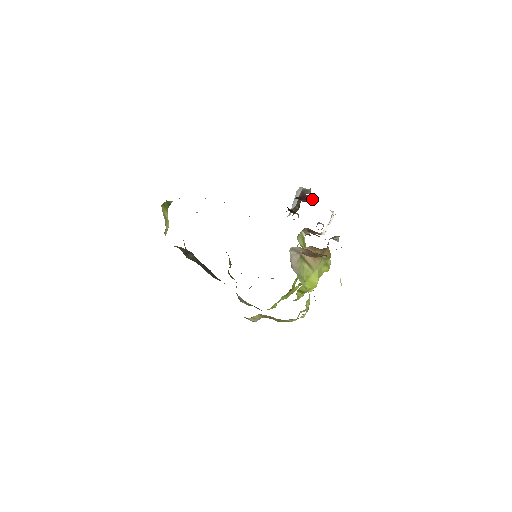
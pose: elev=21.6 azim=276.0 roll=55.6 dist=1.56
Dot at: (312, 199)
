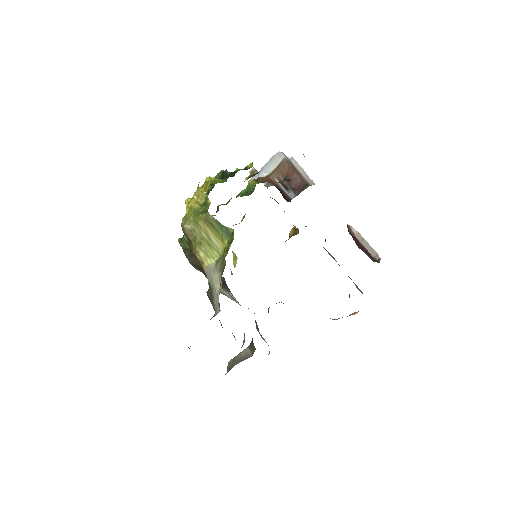
Dot at: (355, 235)
